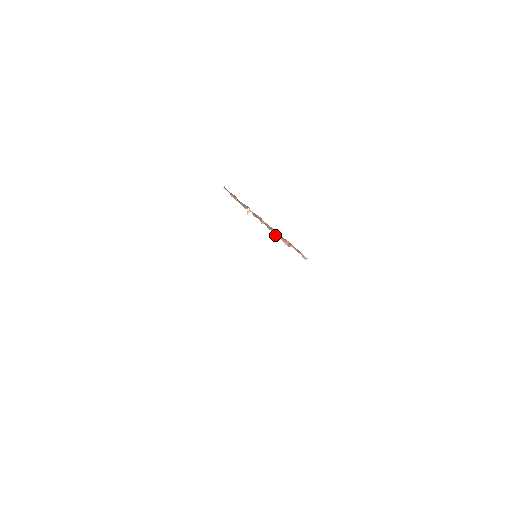
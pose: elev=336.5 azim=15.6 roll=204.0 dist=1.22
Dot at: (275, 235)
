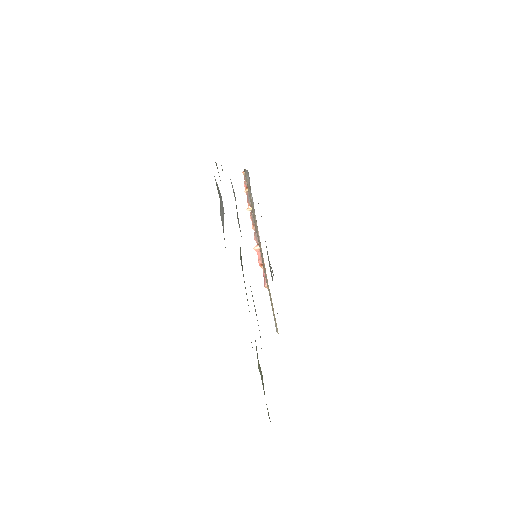
Dot at: (256, 247)
